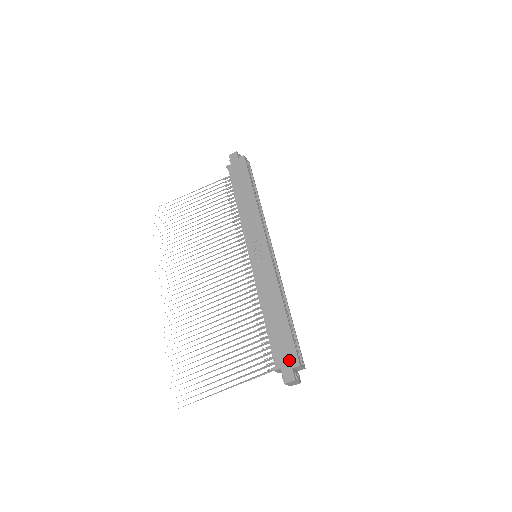
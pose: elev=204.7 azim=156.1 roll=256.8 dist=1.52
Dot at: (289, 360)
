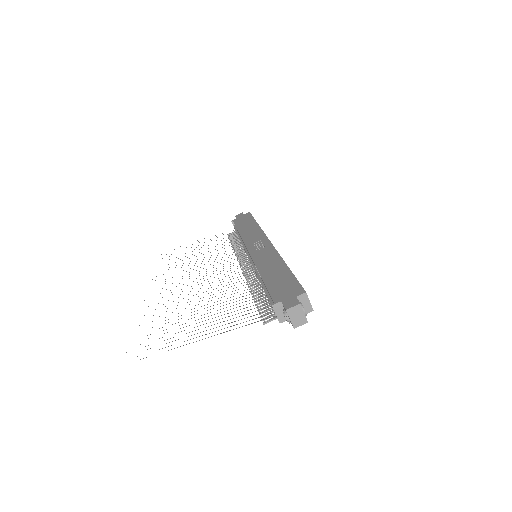
Dot at: (292, 293)
